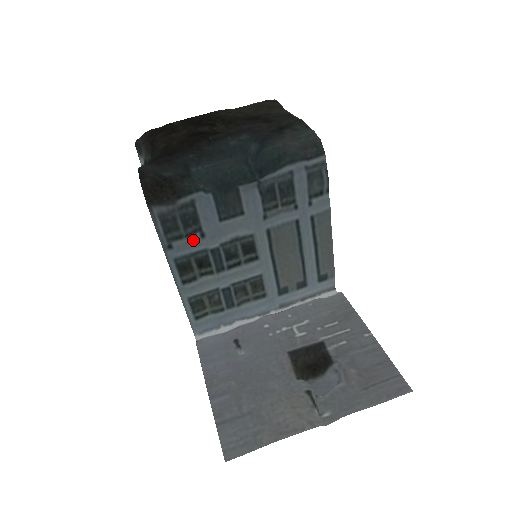
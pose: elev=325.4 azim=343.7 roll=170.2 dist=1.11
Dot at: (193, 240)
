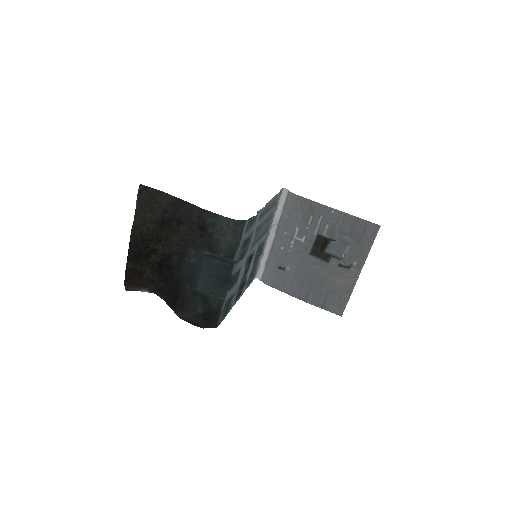
Dot at: occluded
